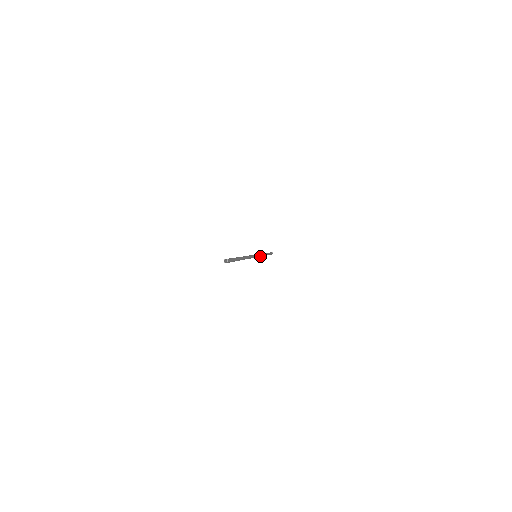
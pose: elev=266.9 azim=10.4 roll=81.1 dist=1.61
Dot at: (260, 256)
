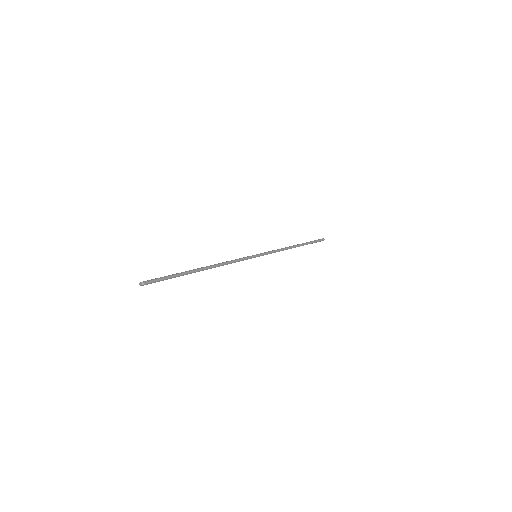
Dot at: (271, 253)
